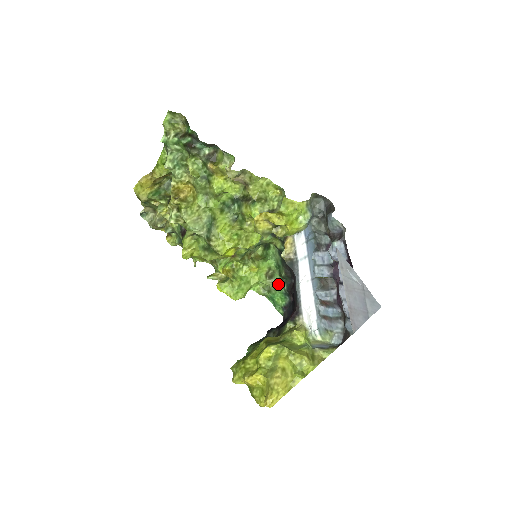
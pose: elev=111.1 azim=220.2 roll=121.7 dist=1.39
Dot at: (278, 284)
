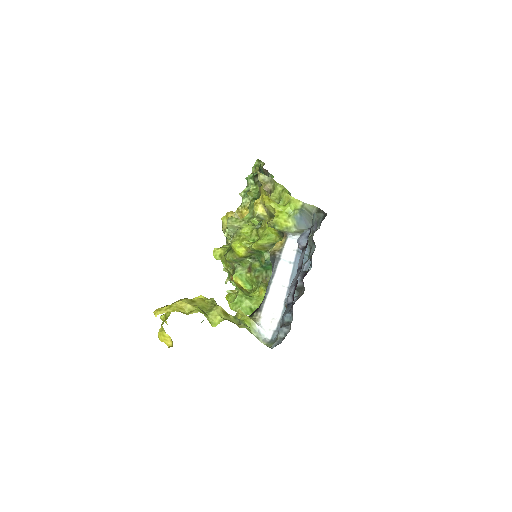
Dot at: occluded
